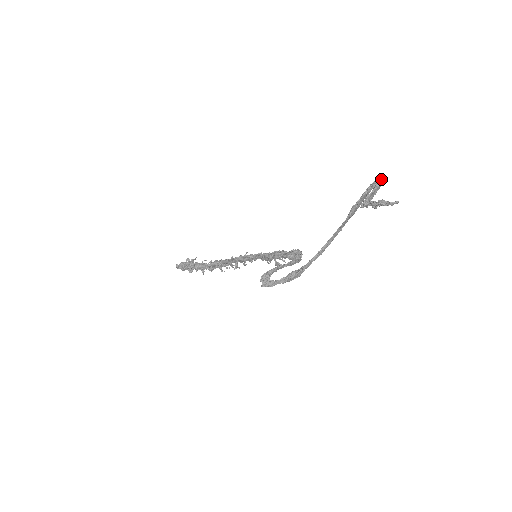
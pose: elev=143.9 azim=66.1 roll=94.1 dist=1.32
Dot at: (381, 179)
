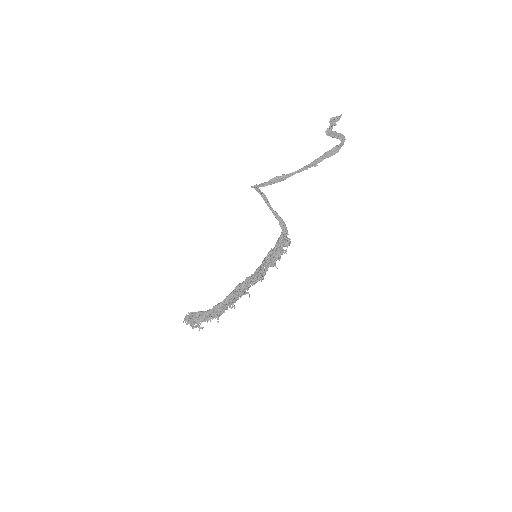
Dot at: (342, 134)
